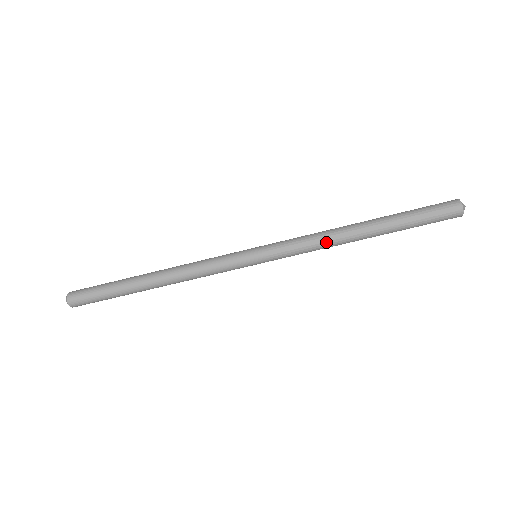
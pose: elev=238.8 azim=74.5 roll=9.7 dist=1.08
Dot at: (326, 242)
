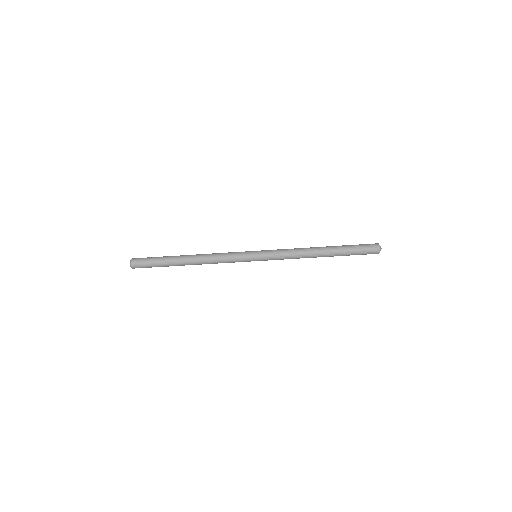
Dot at: occluded
